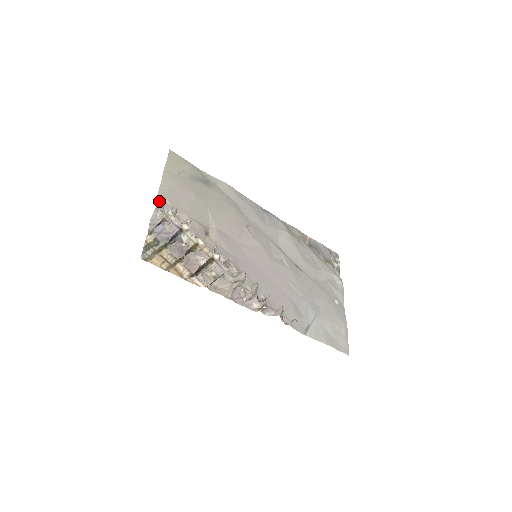
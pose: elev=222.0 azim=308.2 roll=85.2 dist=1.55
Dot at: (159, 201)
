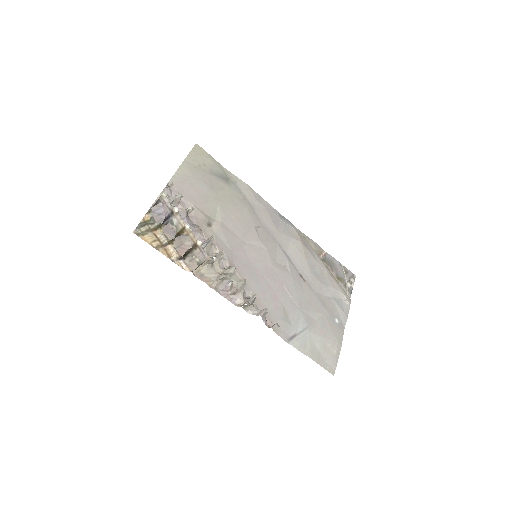
Dot at: (168, 186)
